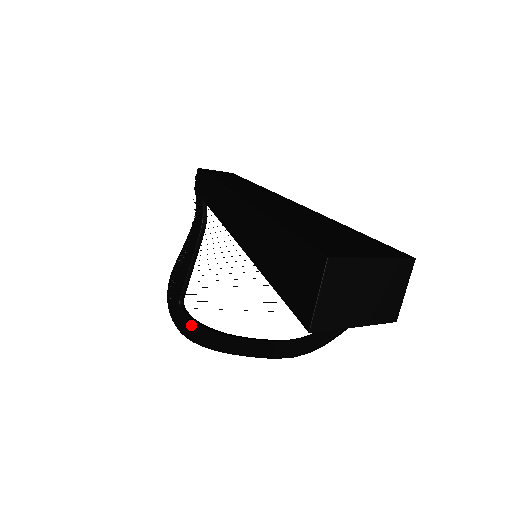
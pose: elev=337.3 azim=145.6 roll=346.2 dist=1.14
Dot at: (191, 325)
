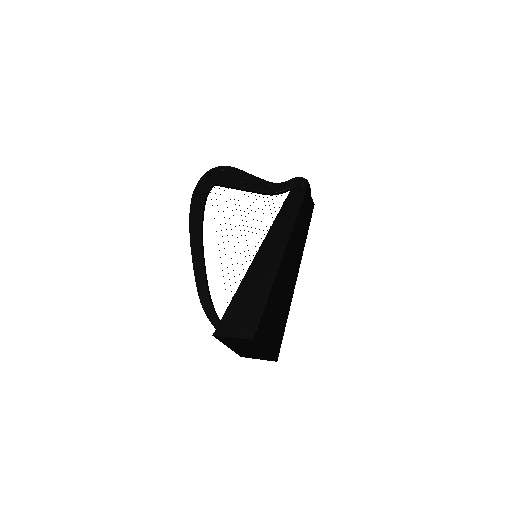
Dot at: (201, 203)
